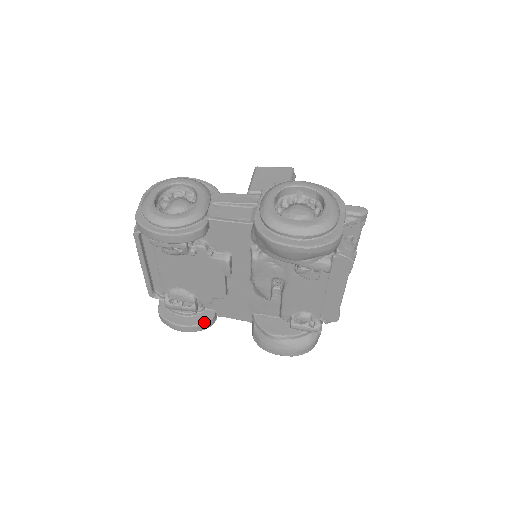
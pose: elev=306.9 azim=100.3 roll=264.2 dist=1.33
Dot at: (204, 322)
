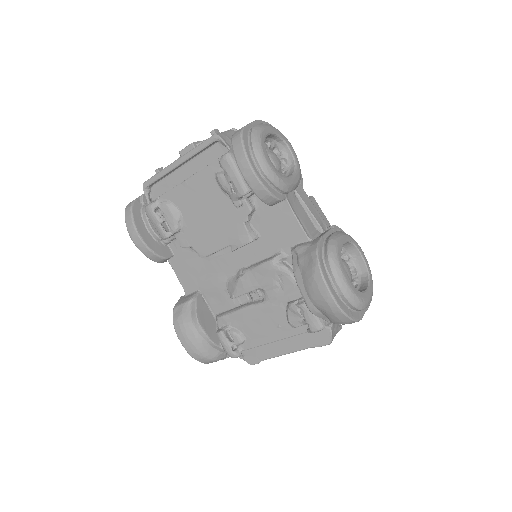
Dot at: (159, 254)
